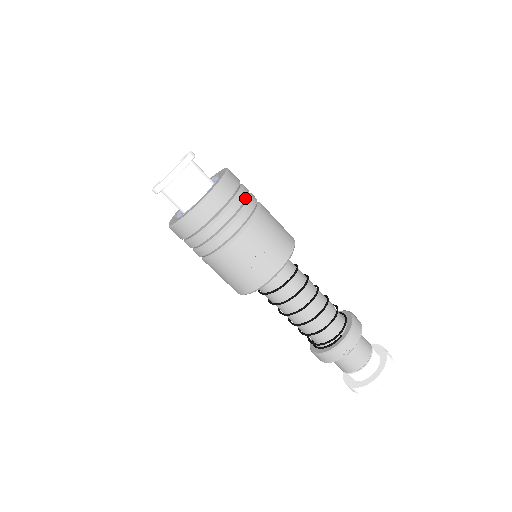
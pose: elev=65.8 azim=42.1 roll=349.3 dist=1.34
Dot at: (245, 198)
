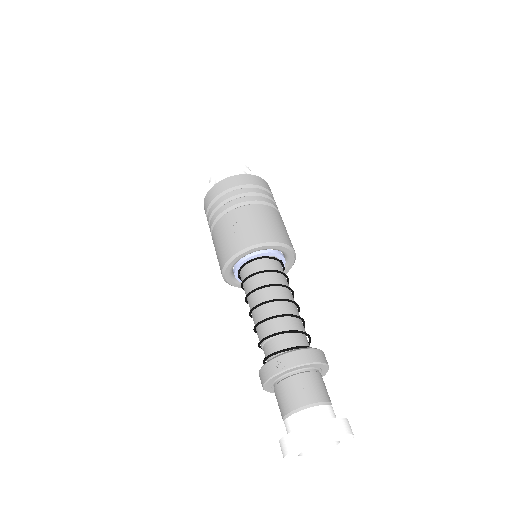
Dot at: (260, 192)
